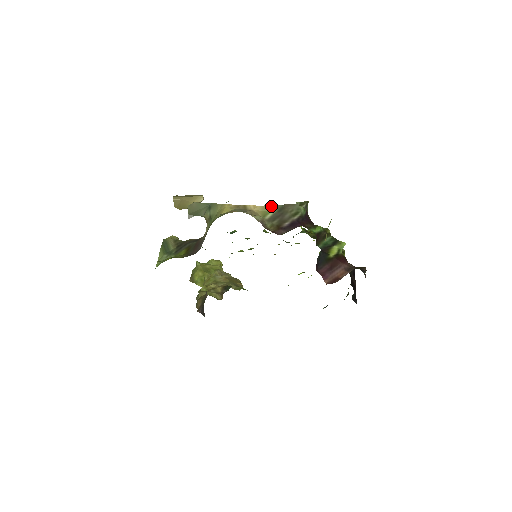
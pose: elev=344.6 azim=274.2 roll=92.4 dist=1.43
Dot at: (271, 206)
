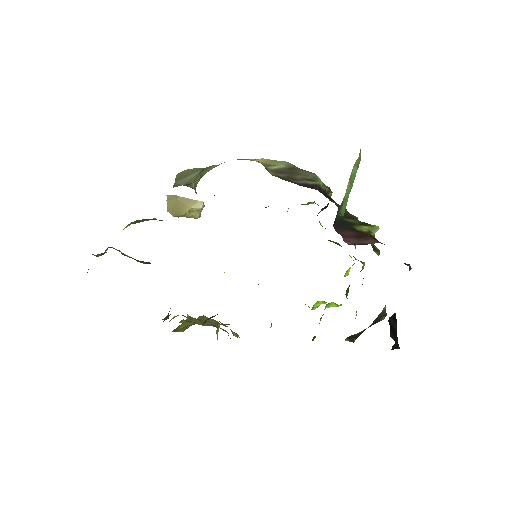
Dot at: (278, 161)
